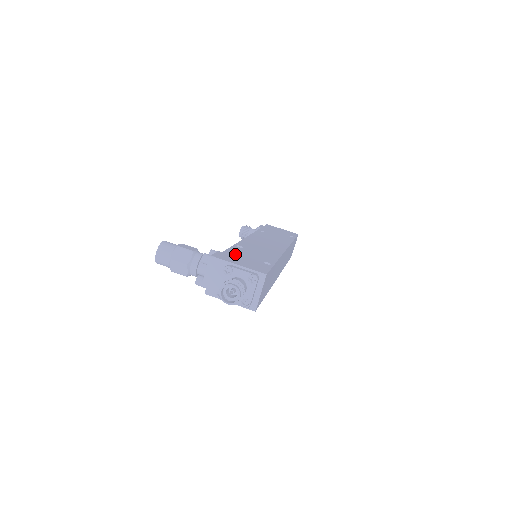
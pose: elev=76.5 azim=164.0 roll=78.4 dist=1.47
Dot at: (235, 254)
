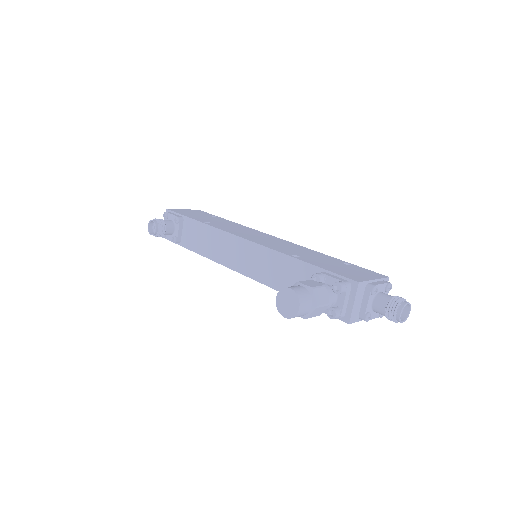
Dot at: (333, 268)
